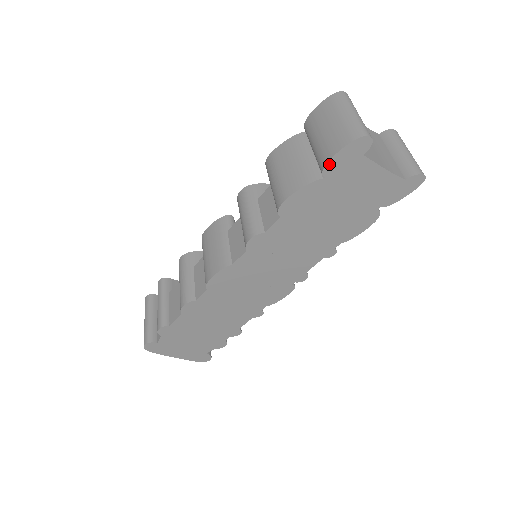
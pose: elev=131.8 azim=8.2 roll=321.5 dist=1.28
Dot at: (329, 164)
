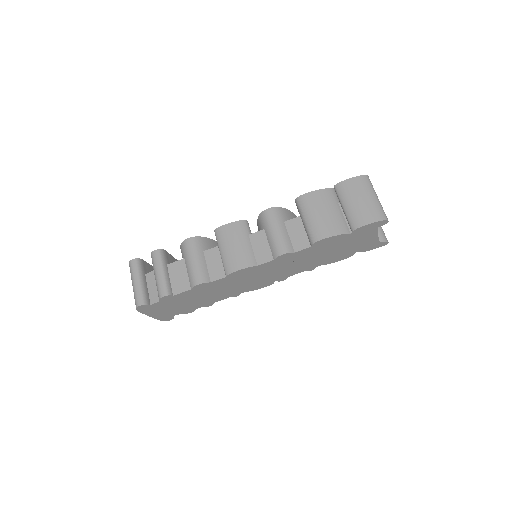
Dot at: (360, 228)
